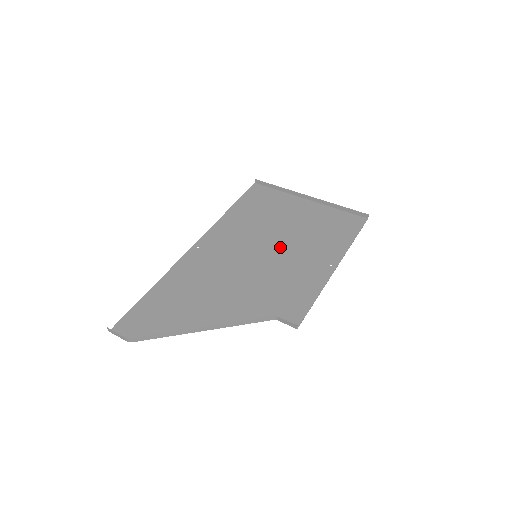
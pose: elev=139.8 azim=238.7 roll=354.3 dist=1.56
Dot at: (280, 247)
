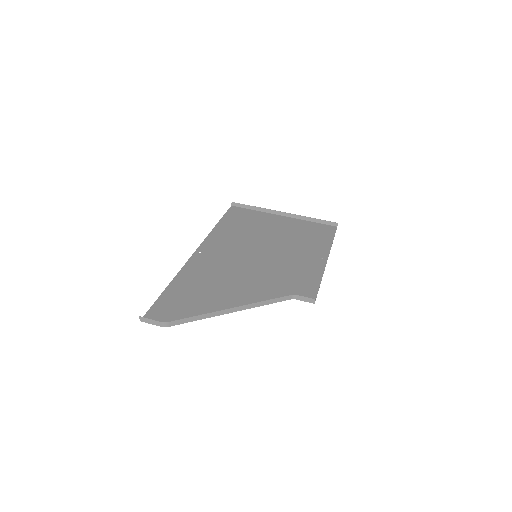
Dot at: (274, 249)
